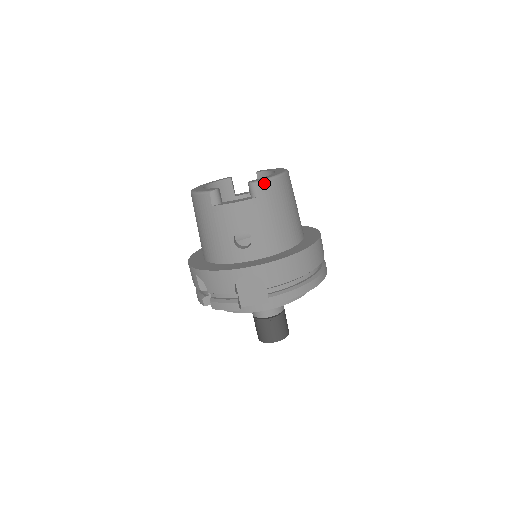
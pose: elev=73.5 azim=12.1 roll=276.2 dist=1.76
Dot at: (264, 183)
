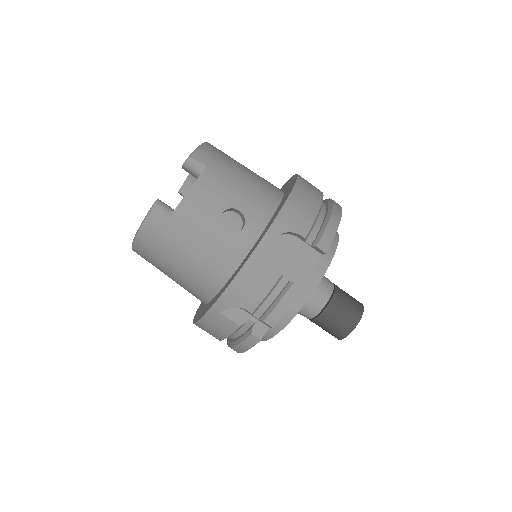
Dot at: (198, 152)
